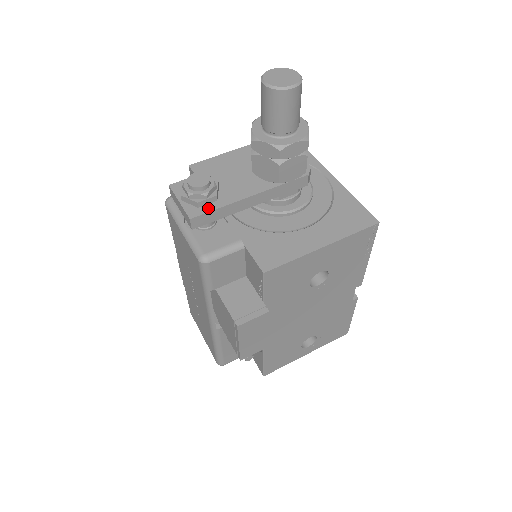
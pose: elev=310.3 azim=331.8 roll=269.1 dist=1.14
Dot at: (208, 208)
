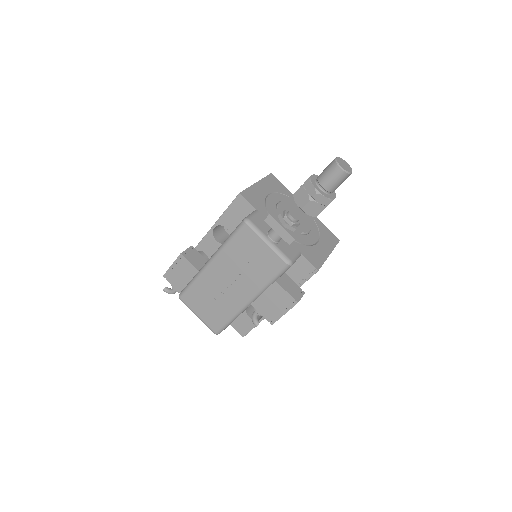
Dot at: (298, 232)
